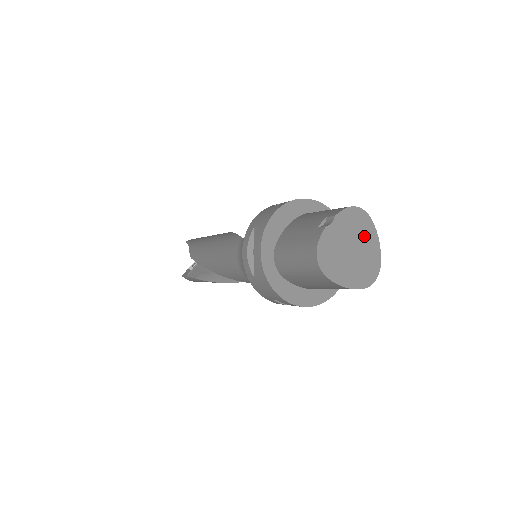
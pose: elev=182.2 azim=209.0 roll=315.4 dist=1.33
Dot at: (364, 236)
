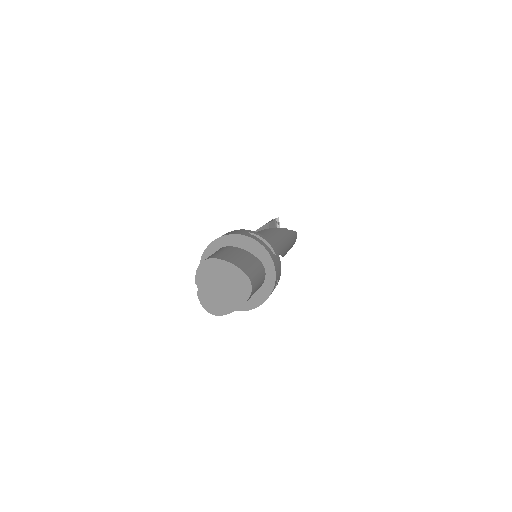
Dot at: (220, 272)
